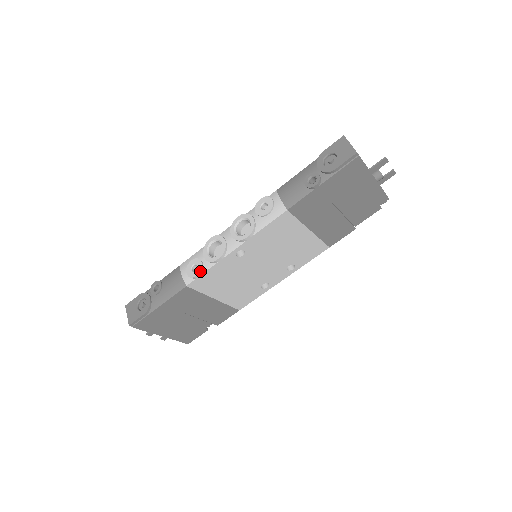
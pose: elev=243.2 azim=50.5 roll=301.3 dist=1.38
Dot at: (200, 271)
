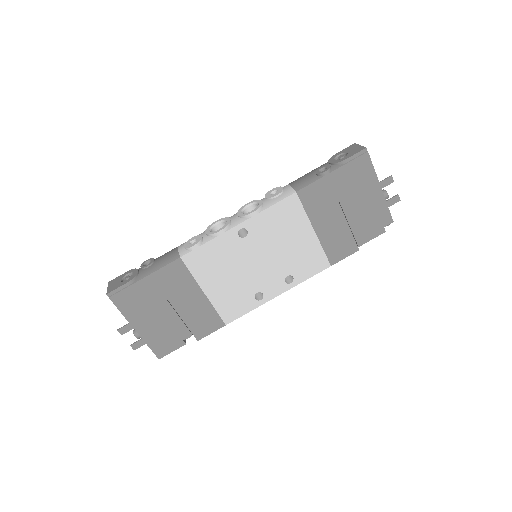
Dot at: (199, 242)
